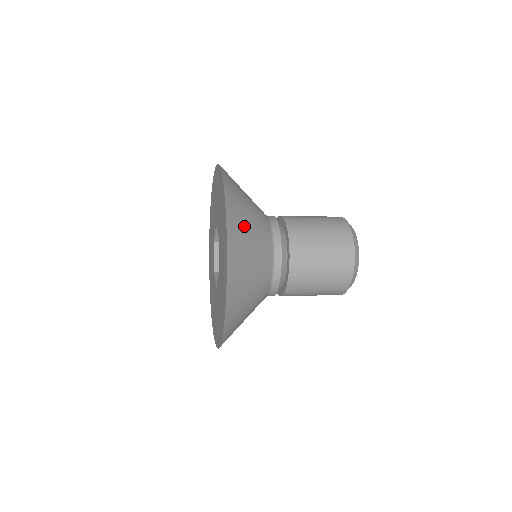
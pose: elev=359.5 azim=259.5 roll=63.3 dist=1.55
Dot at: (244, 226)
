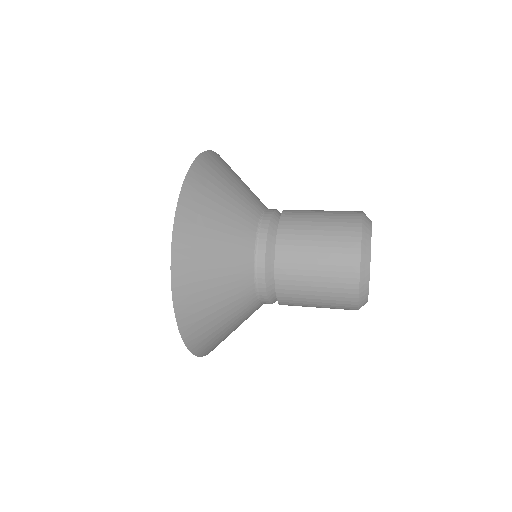
Dot at: (209, 207)
